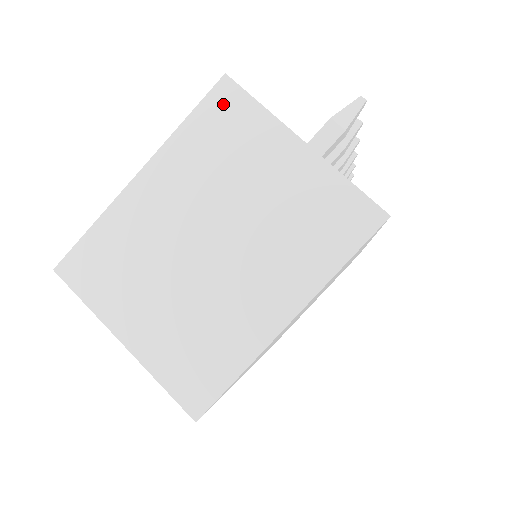
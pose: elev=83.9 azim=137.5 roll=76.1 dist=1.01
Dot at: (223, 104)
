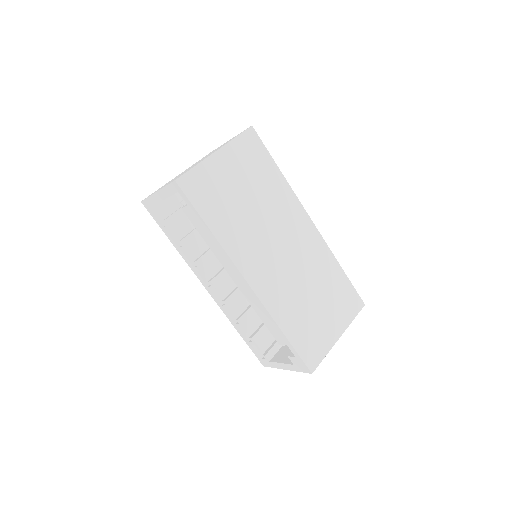
Dot at: occluded
